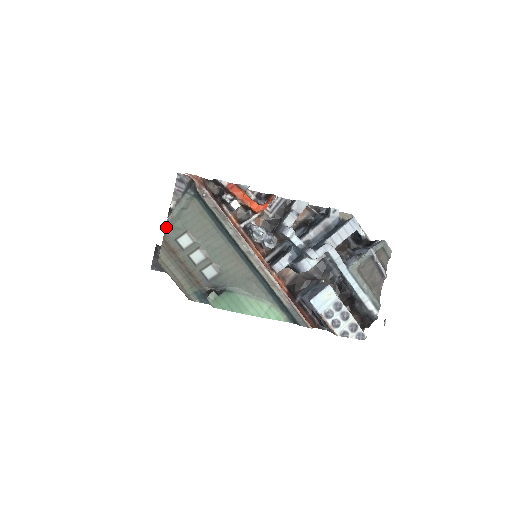
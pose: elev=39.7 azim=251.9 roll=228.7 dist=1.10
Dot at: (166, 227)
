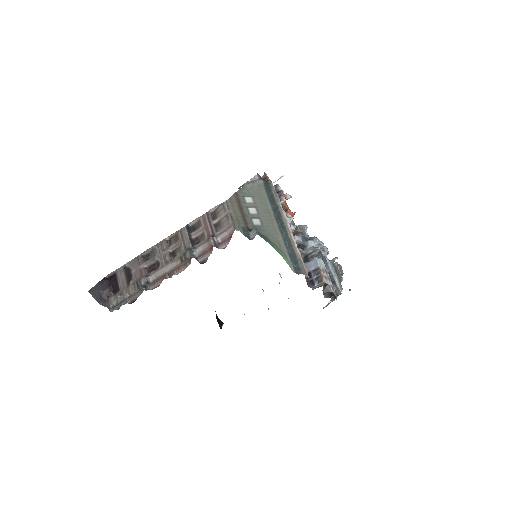
Dot at: (242, 187)
